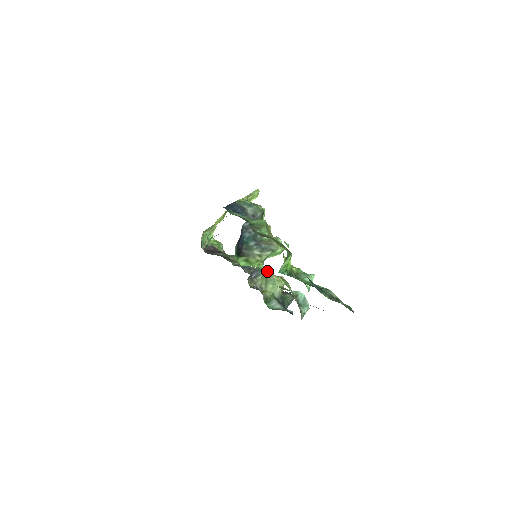
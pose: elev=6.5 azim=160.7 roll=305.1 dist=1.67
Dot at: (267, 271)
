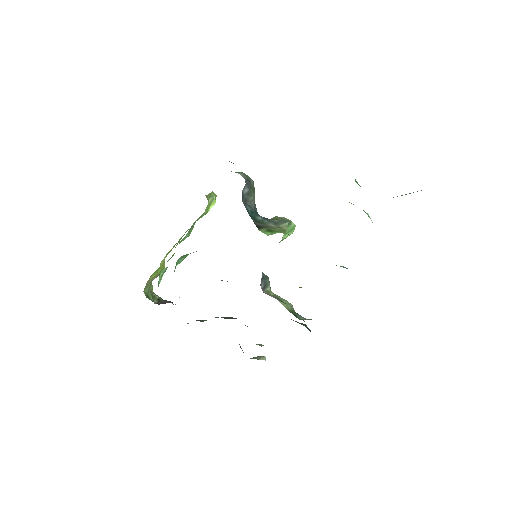
Dot at: occluded
